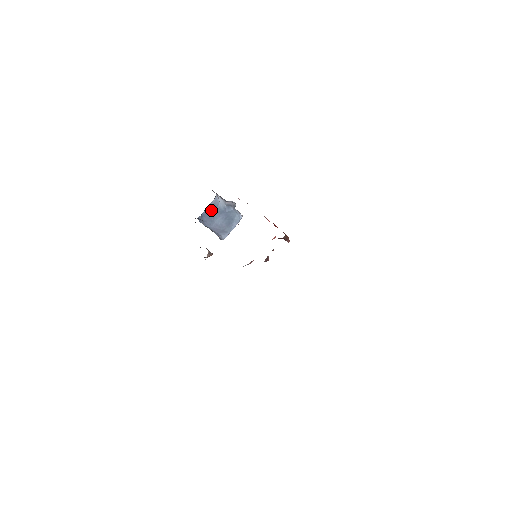
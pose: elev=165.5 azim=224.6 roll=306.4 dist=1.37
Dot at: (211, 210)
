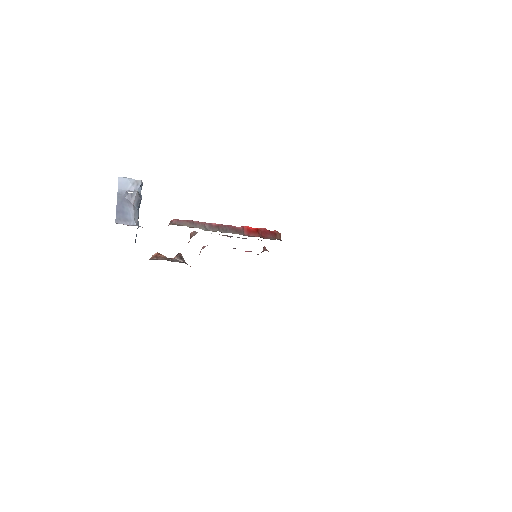
Dot at: occluded
